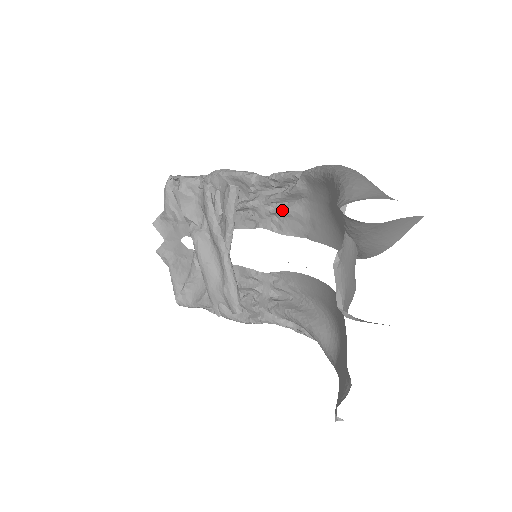
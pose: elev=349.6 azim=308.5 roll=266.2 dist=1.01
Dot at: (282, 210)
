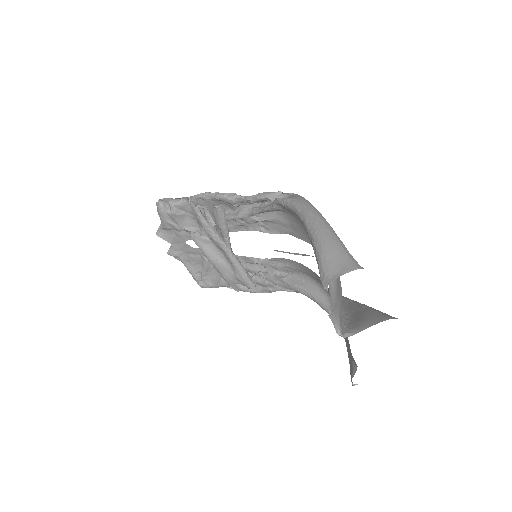
Dot at: (265, 219)
